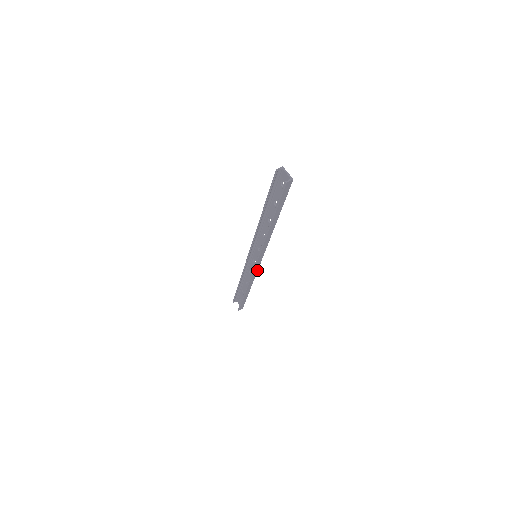
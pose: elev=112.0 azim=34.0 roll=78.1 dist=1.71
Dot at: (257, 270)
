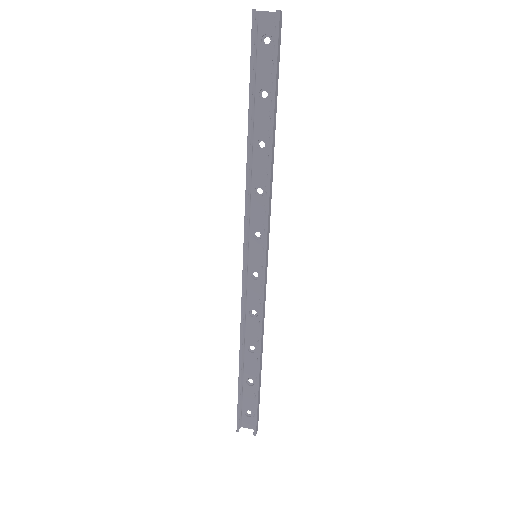
Dot at: (265, 290)
